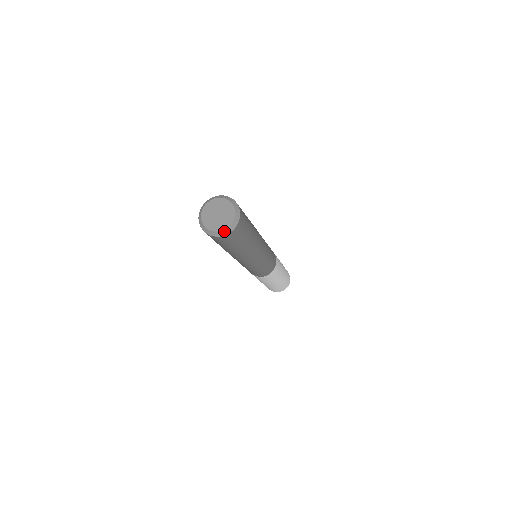
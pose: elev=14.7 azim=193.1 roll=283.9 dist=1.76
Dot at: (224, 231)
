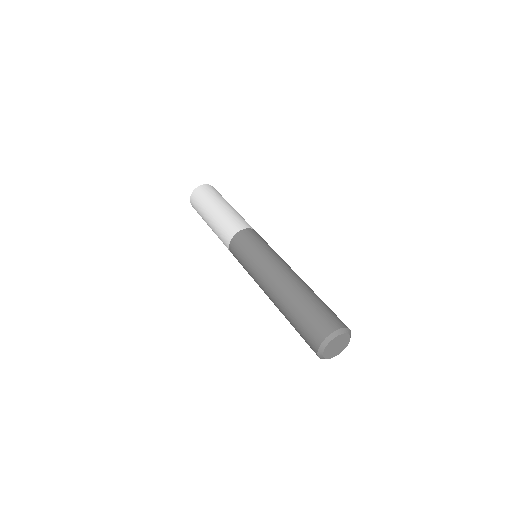
Dot at: occluded
